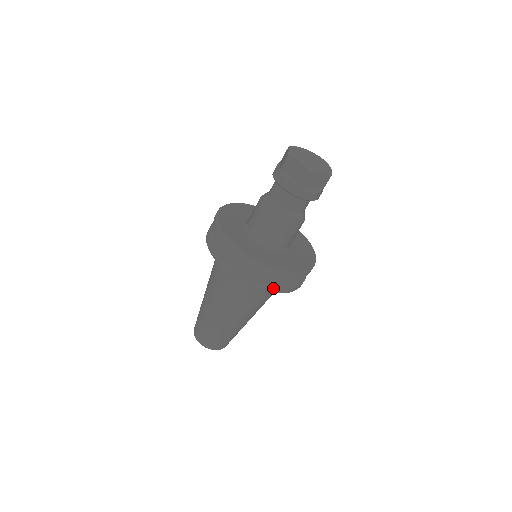
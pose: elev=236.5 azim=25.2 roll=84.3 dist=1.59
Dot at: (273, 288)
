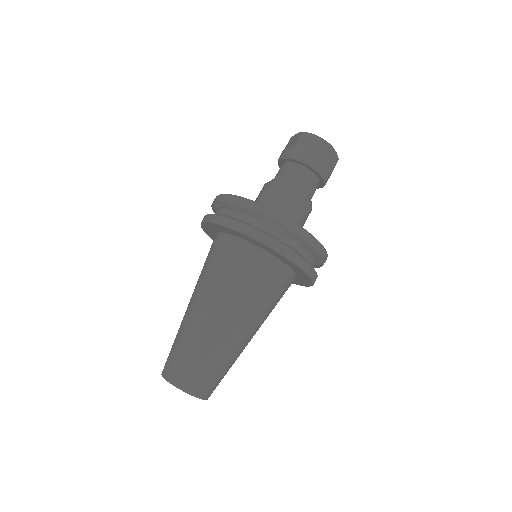
Dot at: (305, 262)
